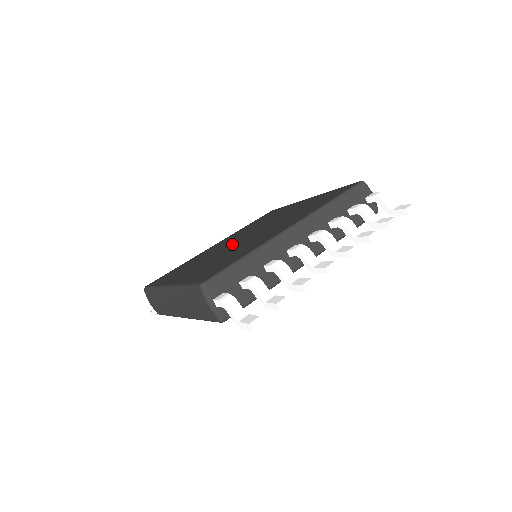
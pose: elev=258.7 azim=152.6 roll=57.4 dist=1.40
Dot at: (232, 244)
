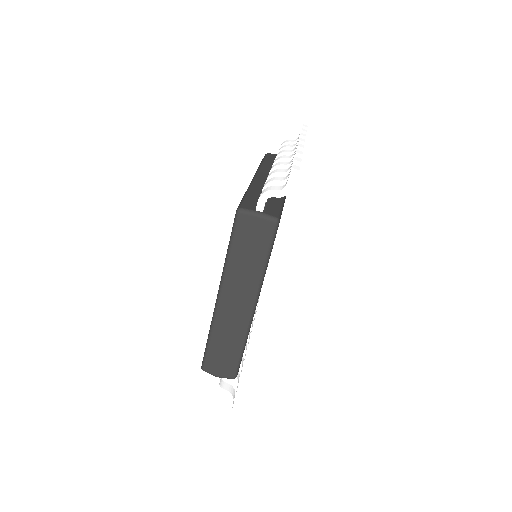
Dot at: occluded
